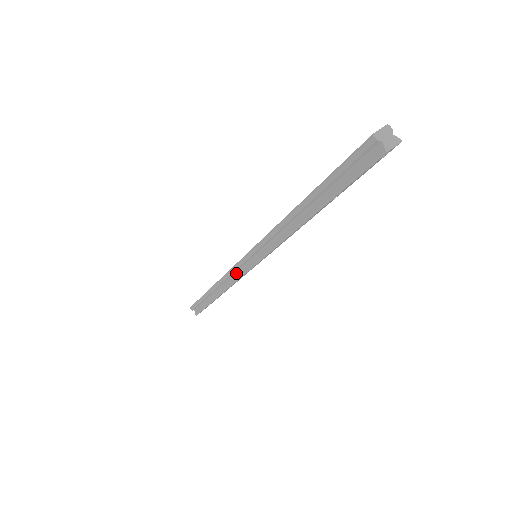
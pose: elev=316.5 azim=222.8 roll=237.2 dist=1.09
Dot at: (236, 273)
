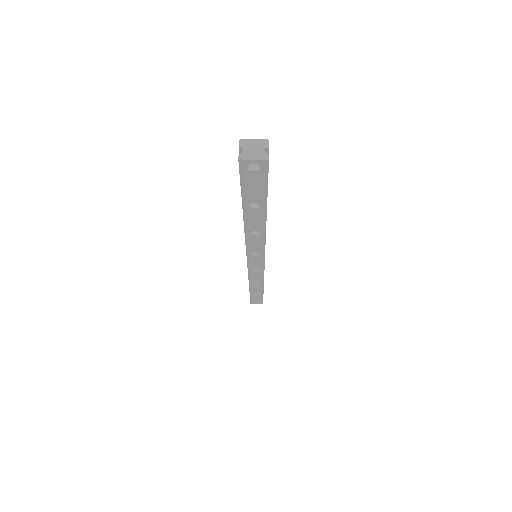
Dot at: occluded
